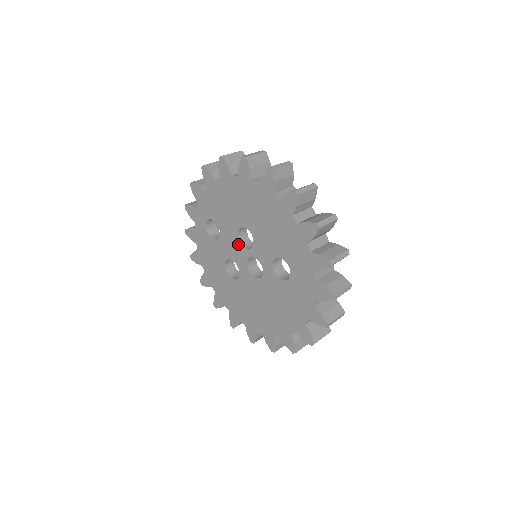
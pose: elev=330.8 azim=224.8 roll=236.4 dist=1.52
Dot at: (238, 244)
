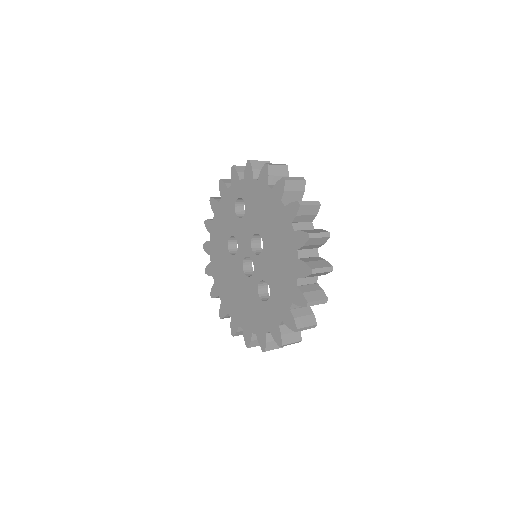
Dot at: (249, 240)
